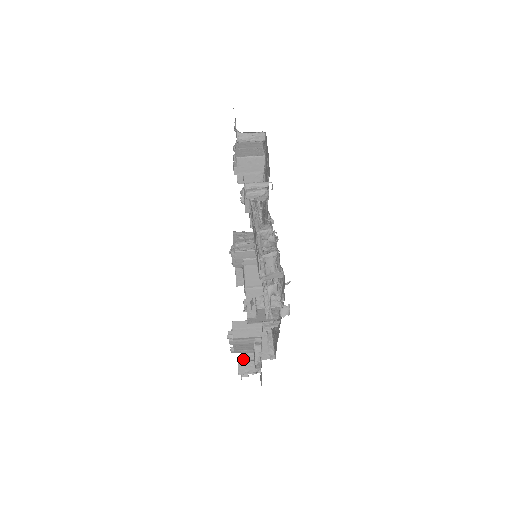
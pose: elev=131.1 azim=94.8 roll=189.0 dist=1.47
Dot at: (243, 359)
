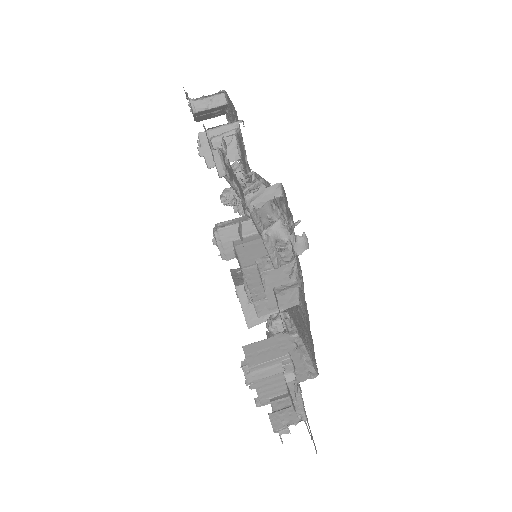
Dot at: (275, 408)
